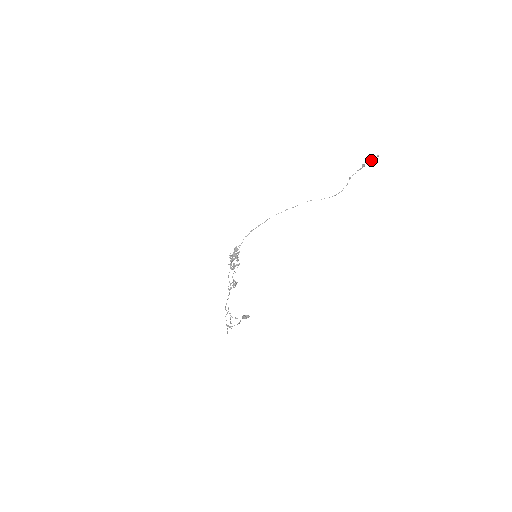
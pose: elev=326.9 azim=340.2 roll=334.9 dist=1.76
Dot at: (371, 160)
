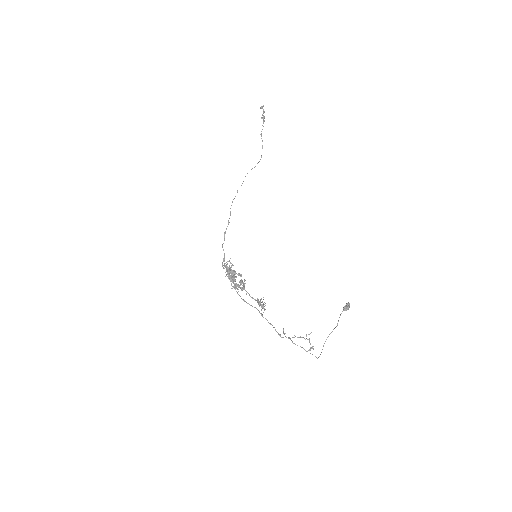
Dot at: (264, 111)
